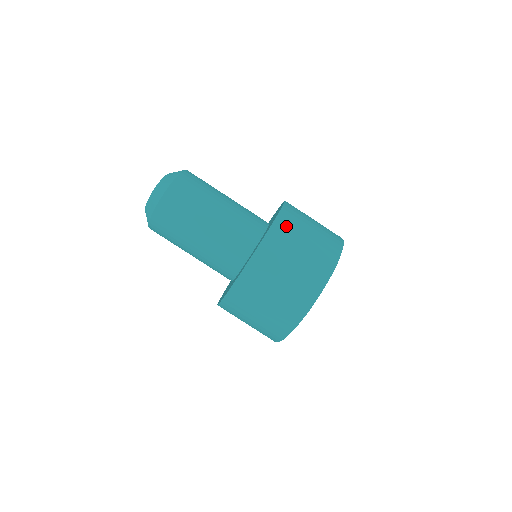
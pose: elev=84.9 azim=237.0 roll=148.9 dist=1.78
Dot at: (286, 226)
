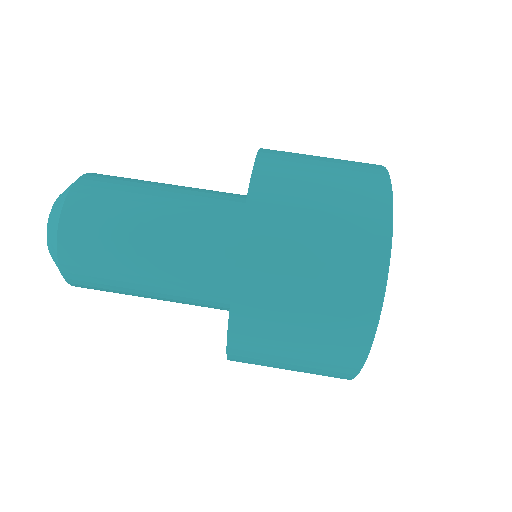
Dot at: (275, 182)
